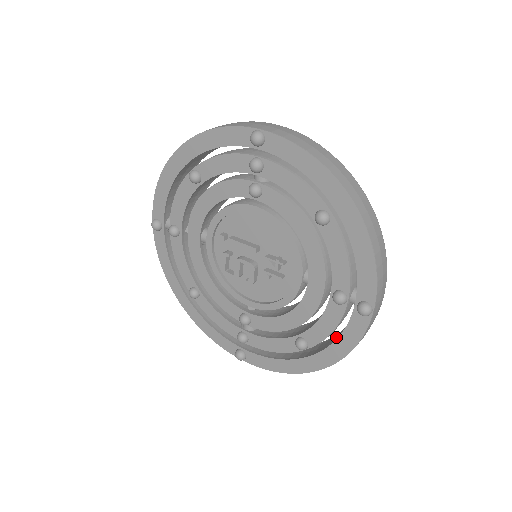
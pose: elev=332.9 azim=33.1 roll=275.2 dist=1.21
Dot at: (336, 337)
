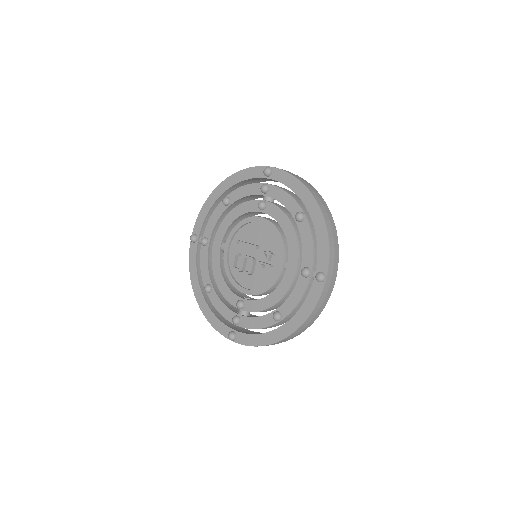
Dot at: occluded
